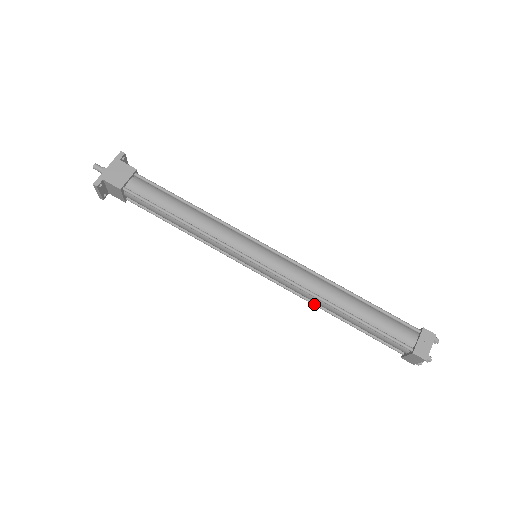
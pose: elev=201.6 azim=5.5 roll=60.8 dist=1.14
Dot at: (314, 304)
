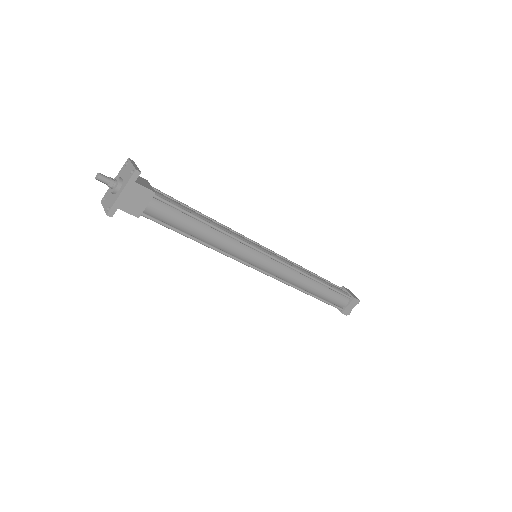
Dot at: occluded
